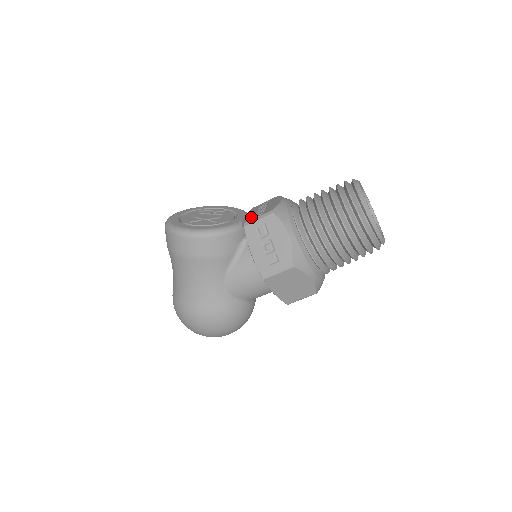
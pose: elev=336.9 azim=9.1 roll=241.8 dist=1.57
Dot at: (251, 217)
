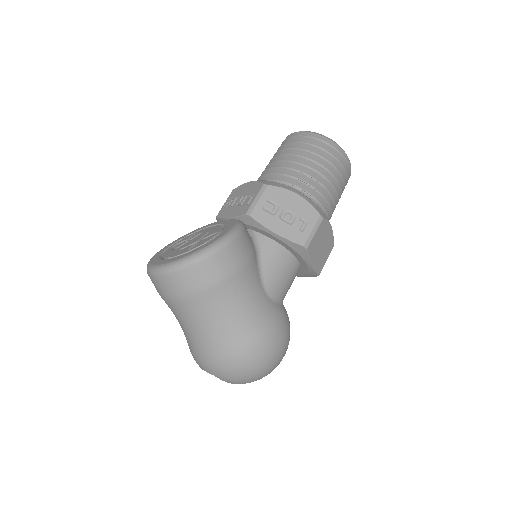
Dot at: (243, 208)
